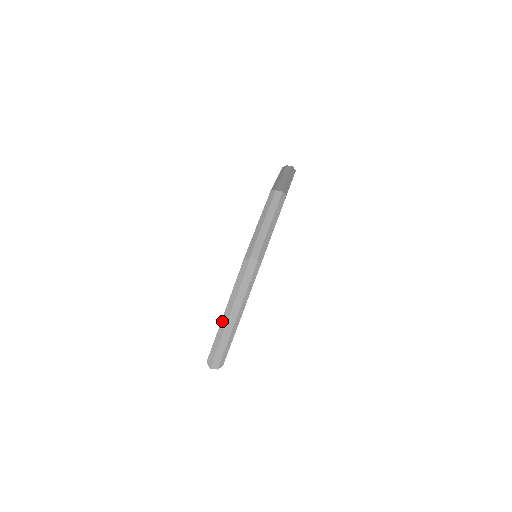
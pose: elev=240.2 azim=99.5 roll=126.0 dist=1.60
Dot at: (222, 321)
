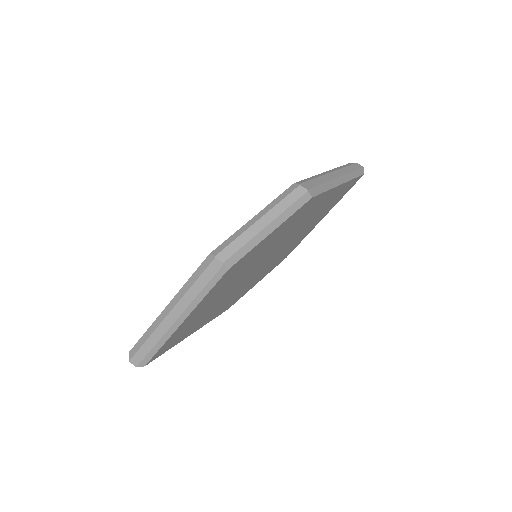
Dot at: (160, 315)
